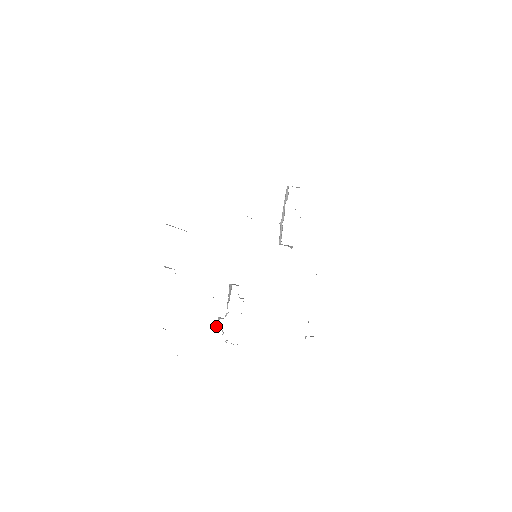
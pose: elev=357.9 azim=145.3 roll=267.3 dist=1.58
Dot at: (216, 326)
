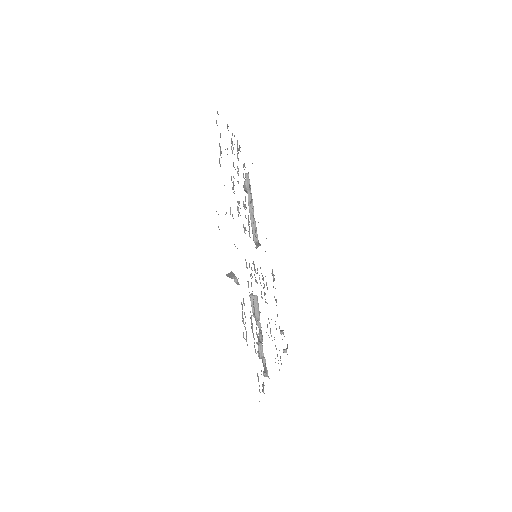
Dot at: (260, 354)
